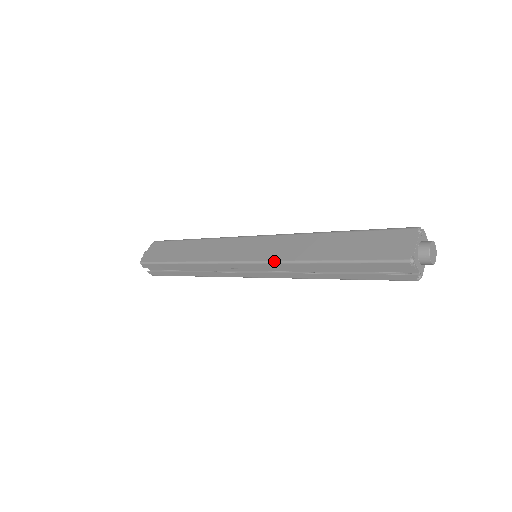
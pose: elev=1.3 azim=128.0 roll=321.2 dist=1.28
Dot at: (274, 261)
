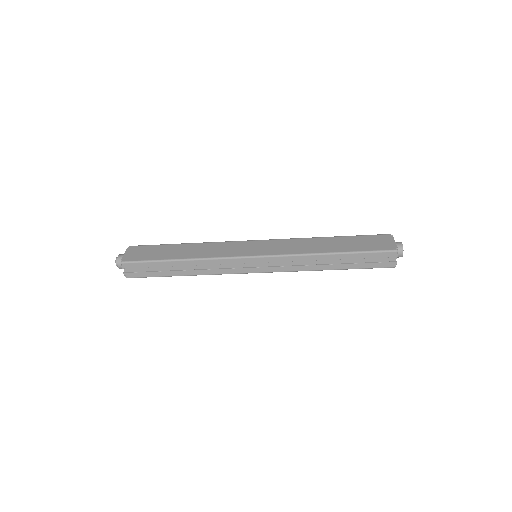
Dot at: (287, 254)
